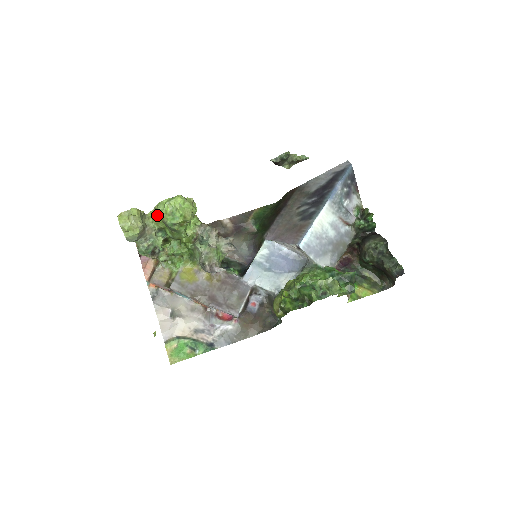
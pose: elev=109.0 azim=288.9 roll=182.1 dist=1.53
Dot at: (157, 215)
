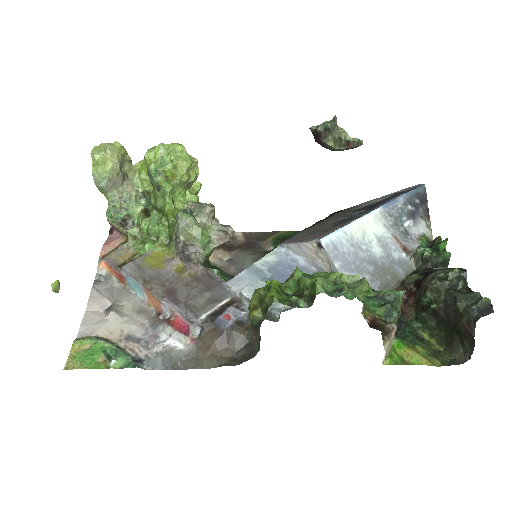
Dot at: (145, 167)
